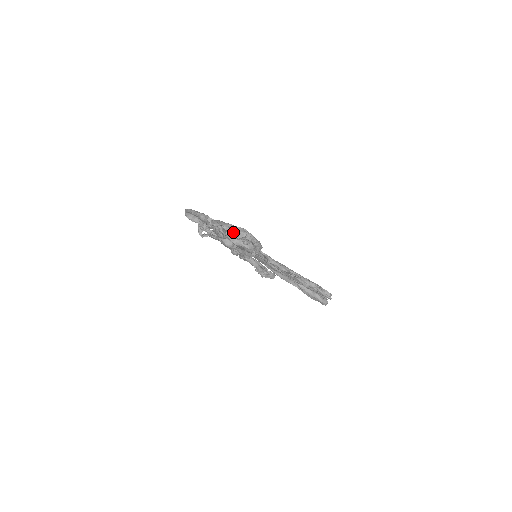
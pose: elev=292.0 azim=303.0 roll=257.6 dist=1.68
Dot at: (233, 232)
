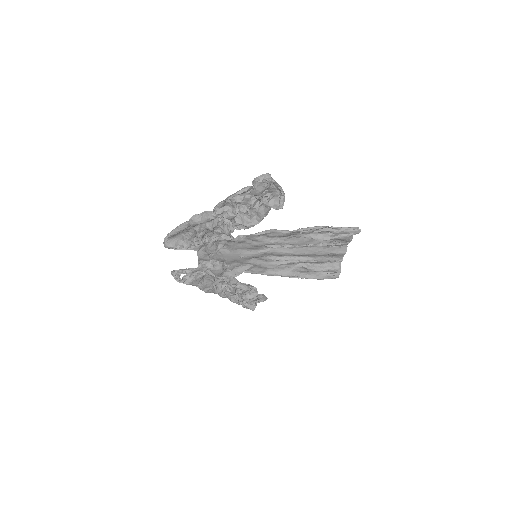
Dot at: (258, 181)
